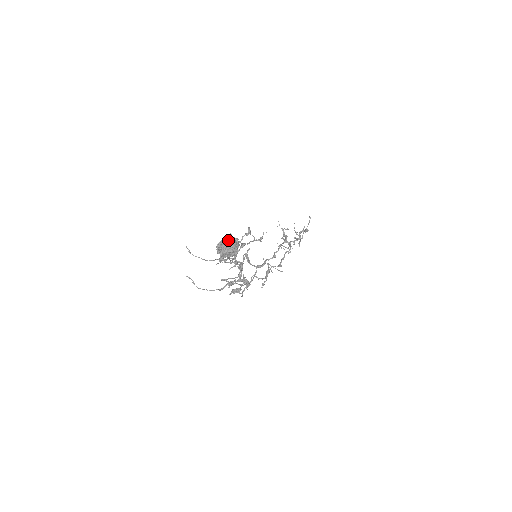
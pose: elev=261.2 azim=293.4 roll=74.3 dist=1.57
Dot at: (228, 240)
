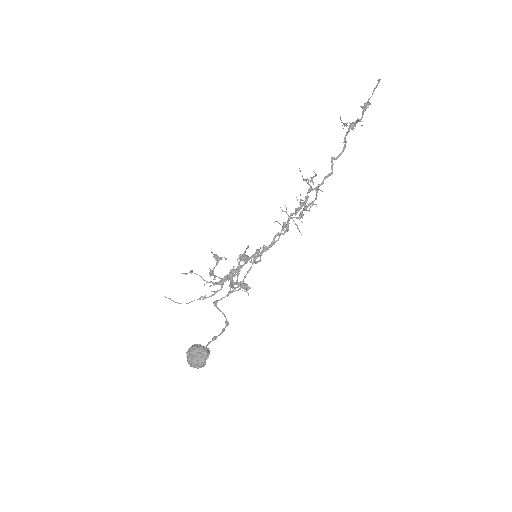
Dot at: (194, 359)
